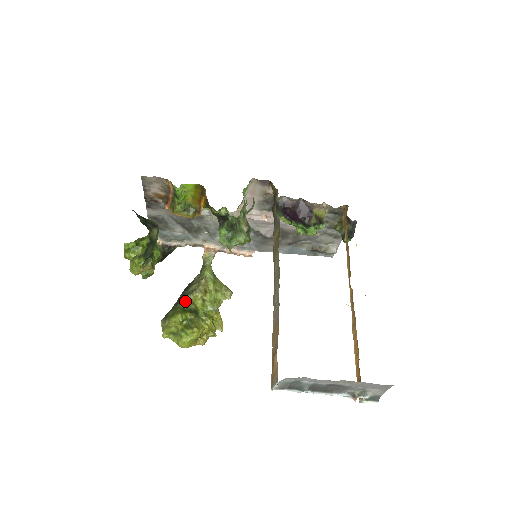
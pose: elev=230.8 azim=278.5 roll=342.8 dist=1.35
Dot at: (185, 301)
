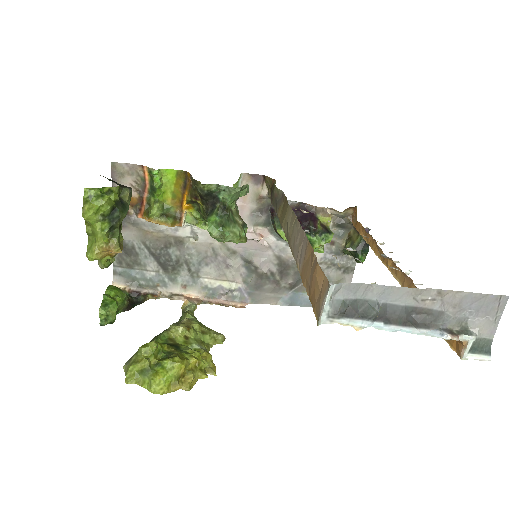
Dot at: (160, 336)
